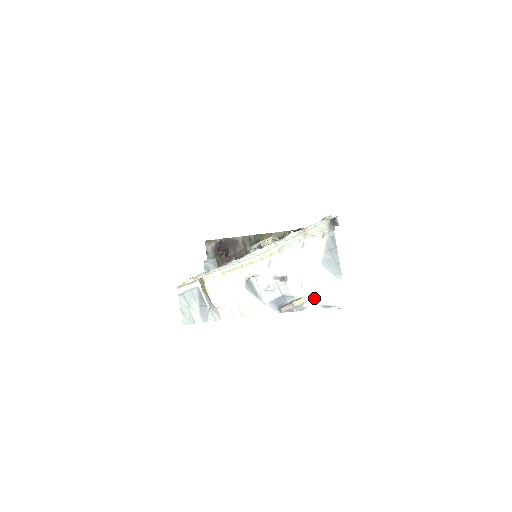
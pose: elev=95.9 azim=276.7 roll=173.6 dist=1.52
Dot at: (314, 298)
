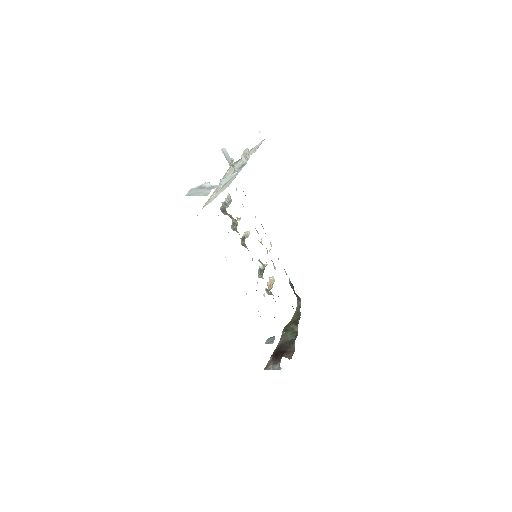
Dot at: (253, 152)
